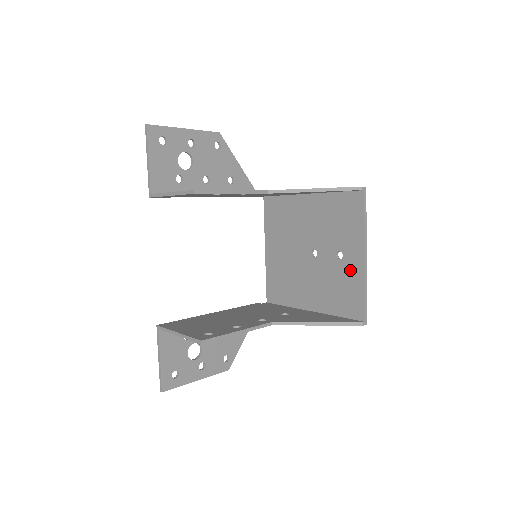
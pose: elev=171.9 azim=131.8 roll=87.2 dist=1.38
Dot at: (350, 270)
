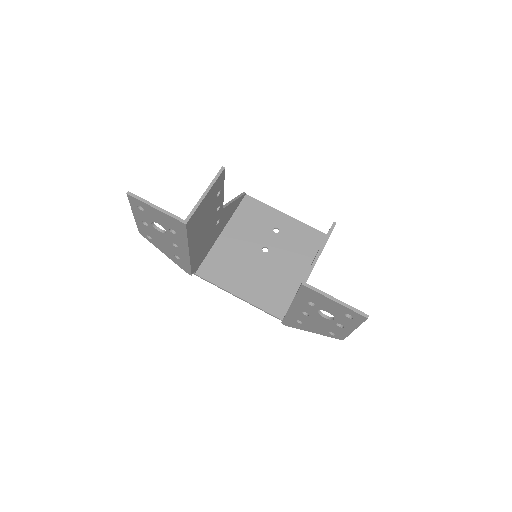
Dot at: (290, 228)
